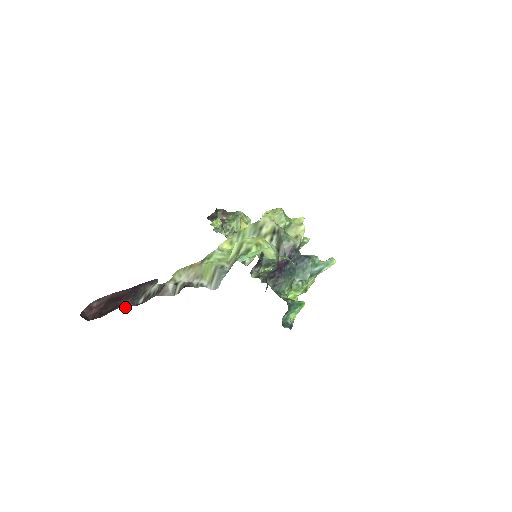
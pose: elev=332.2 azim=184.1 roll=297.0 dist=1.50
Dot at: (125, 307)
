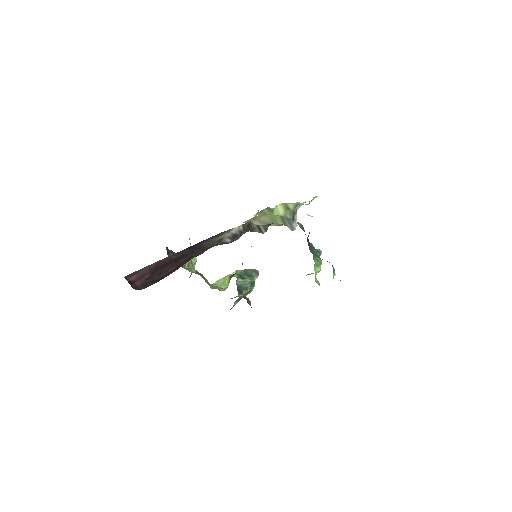
Dot at: (216, 245)
